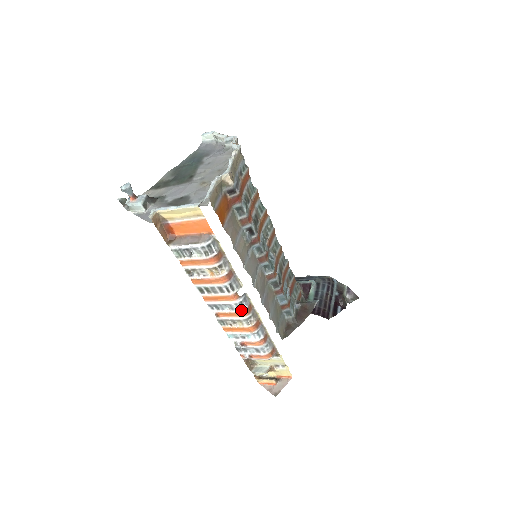
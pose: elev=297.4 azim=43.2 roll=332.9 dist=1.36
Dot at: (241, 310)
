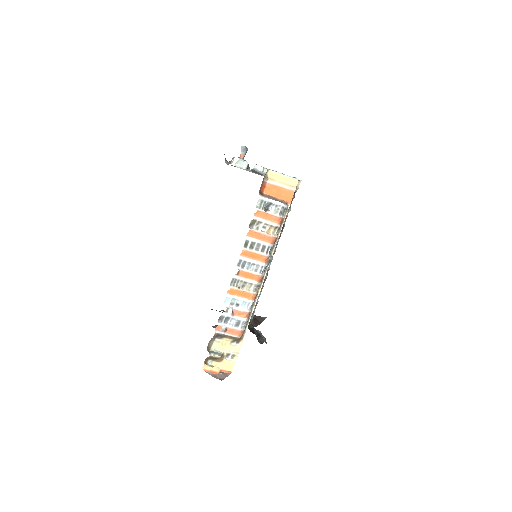
Dot at: (261, 274)
